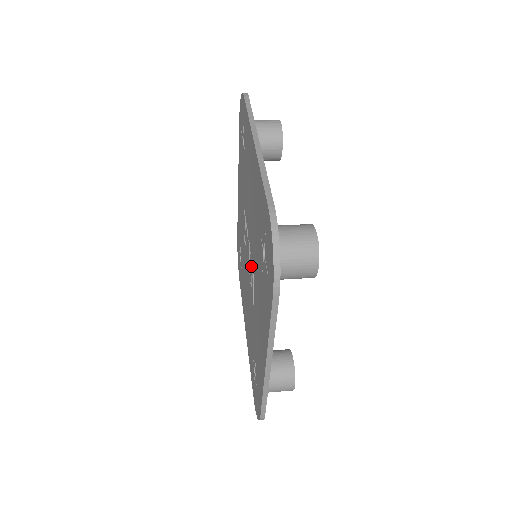
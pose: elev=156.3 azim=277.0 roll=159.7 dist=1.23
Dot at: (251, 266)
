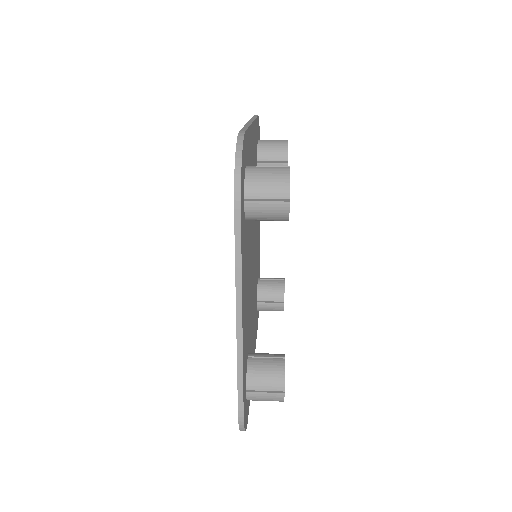
Dot at: occluded
